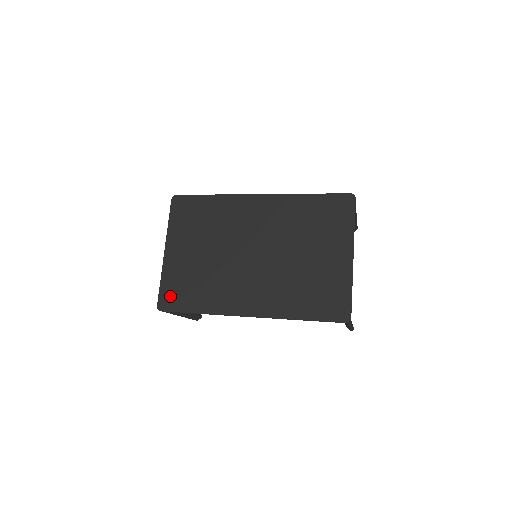
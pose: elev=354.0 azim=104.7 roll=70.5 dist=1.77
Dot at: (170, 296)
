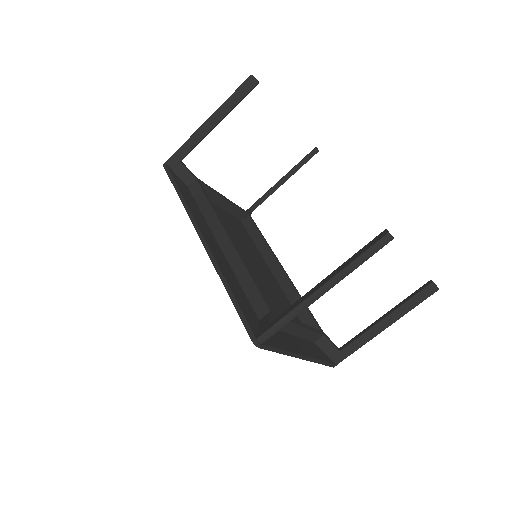
Dot at: occluded
